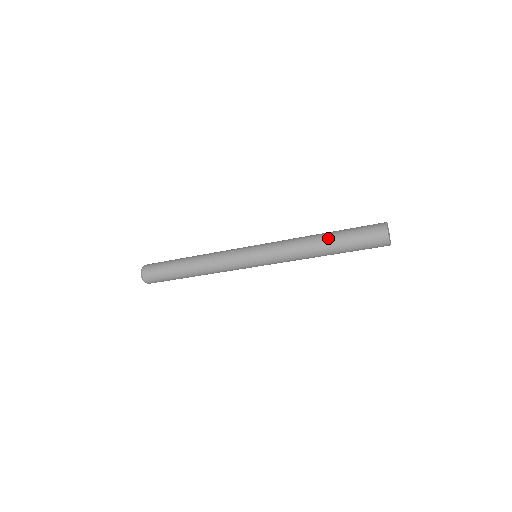
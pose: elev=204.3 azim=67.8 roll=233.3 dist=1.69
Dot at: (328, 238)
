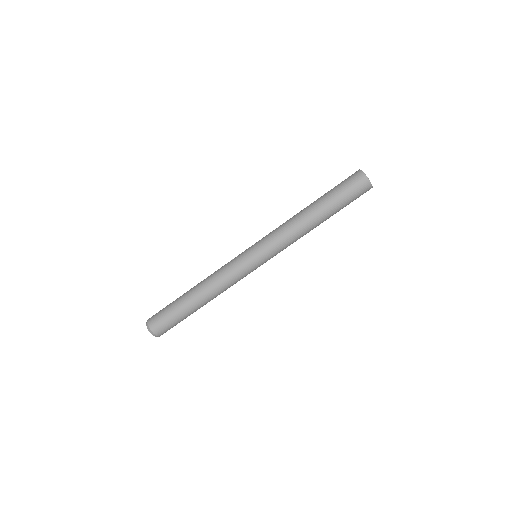
Dot at: (314, 203)
